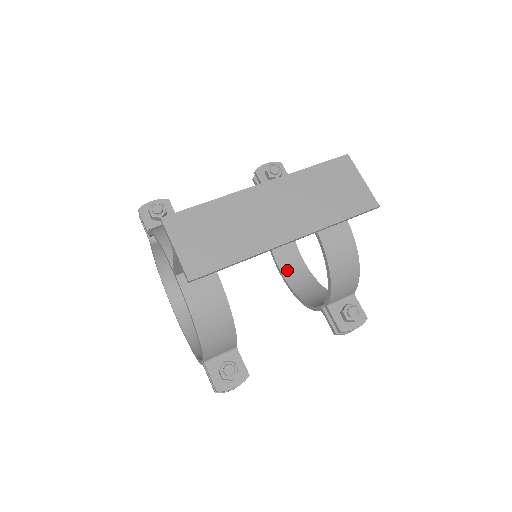
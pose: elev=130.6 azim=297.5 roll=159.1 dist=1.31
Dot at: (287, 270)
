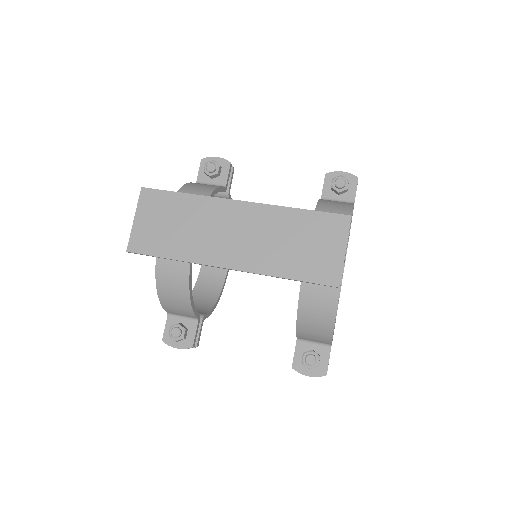
Dot at: occluded
